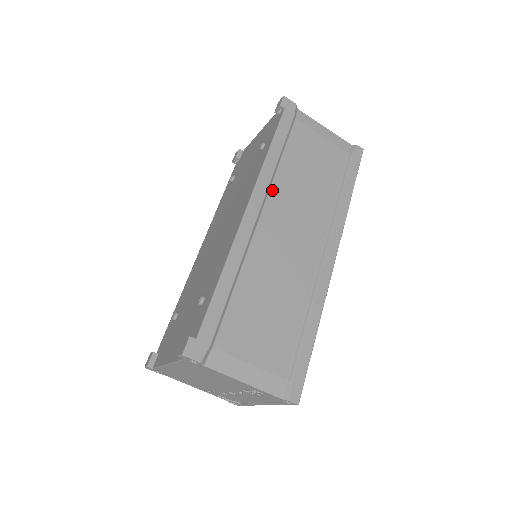
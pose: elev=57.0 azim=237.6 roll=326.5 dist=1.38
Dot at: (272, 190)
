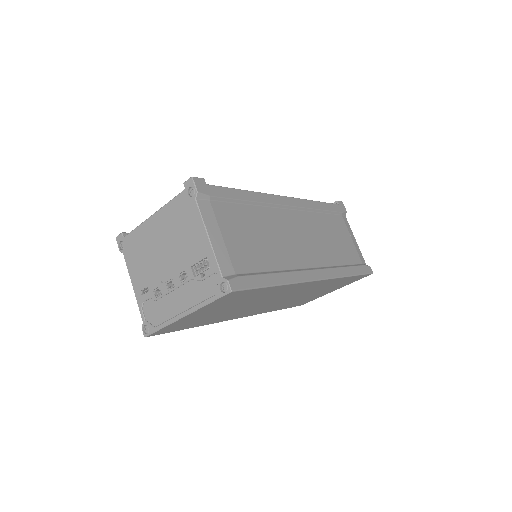
Dot at: (305, 213)
